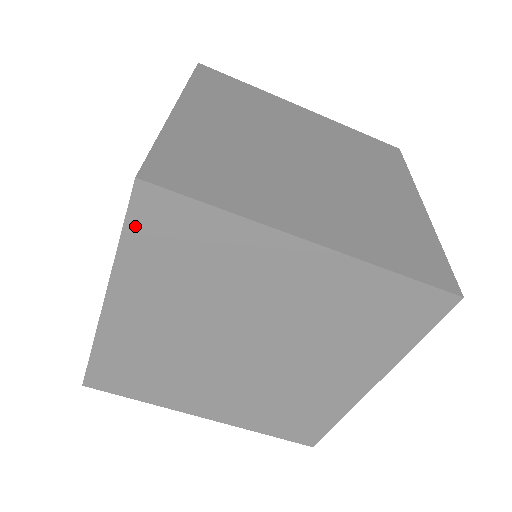
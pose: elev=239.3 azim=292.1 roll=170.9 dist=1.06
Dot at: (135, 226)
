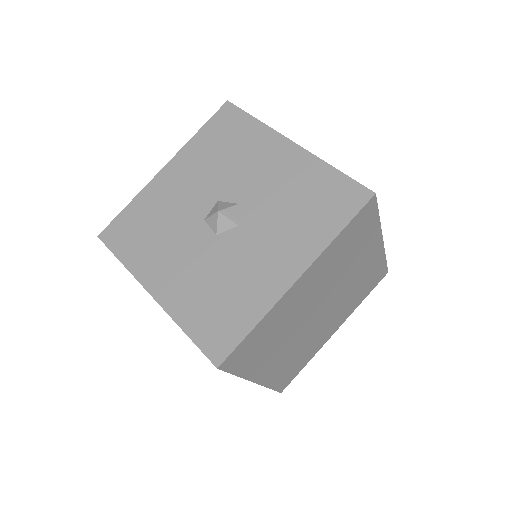
Dot at: occluded
